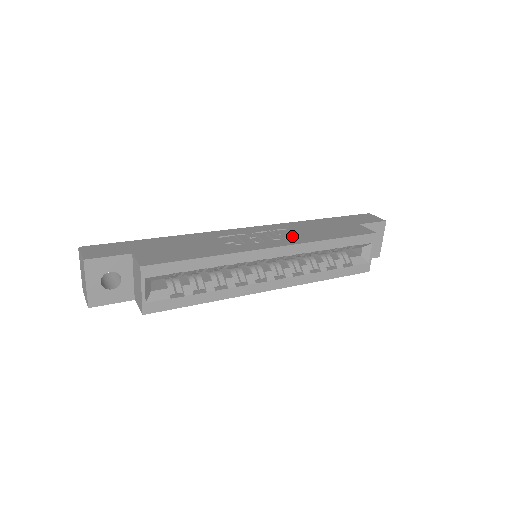
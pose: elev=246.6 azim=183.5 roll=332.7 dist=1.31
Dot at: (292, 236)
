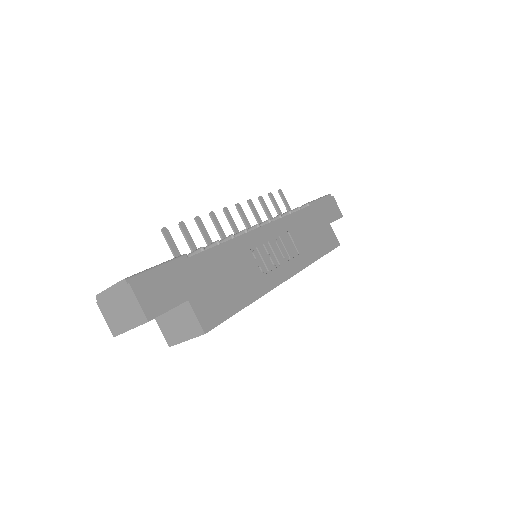
Dot at: (294, 249)
